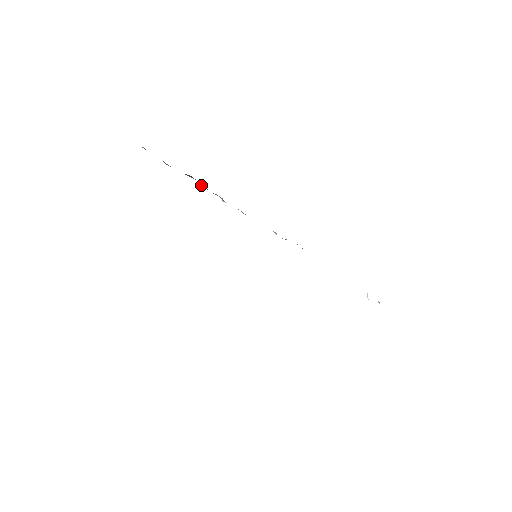
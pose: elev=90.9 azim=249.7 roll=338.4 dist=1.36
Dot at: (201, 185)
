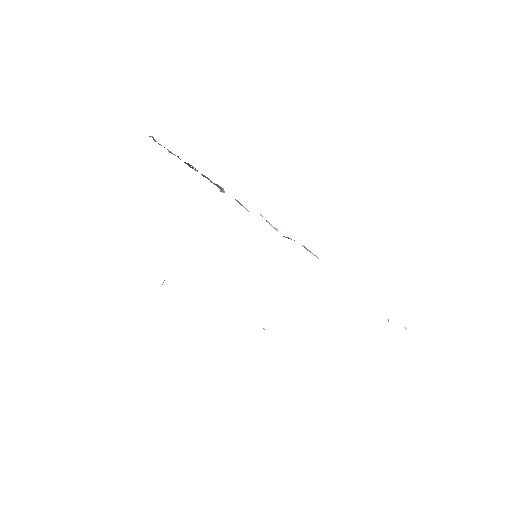
Dot at: occluded
